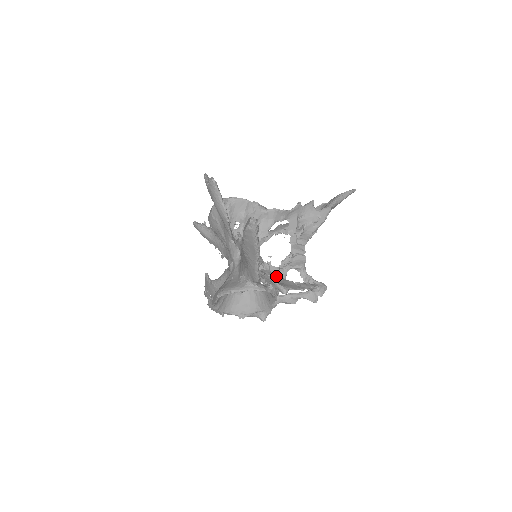
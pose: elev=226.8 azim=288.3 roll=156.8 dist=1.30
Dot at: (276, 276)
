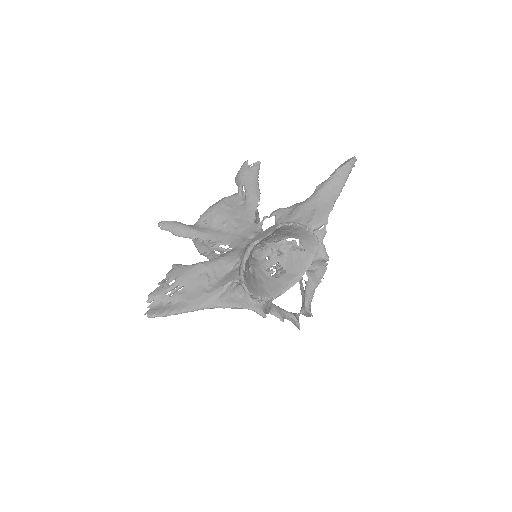
Dot at: occluded
